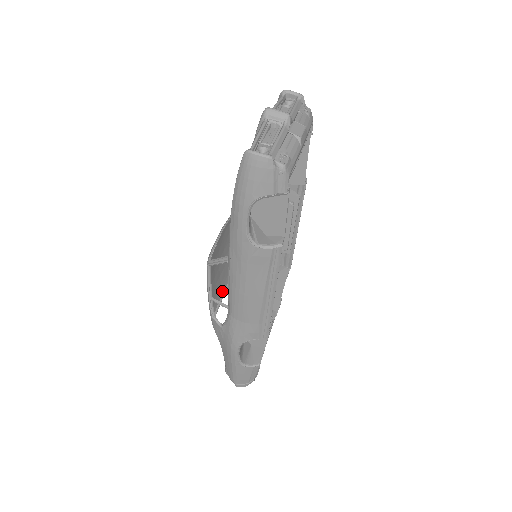
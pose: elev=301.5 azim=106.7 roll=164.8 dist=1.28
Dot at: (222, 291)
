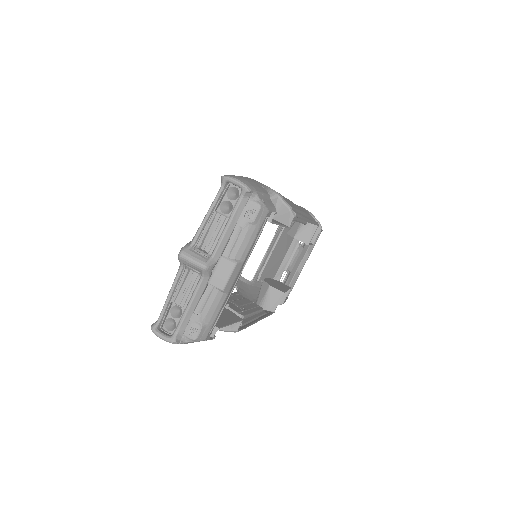
Dot at: occluded
